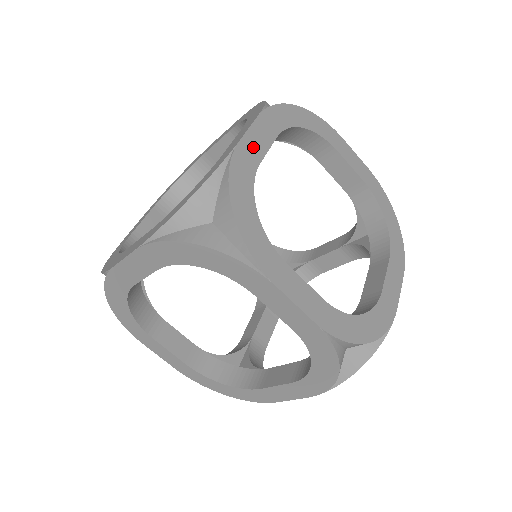
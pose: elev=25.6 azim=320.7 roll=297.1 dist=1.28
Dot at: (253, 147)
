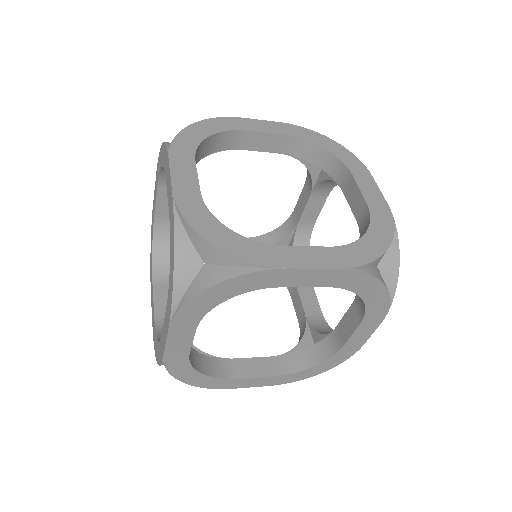
Dot at: (252, 125)
